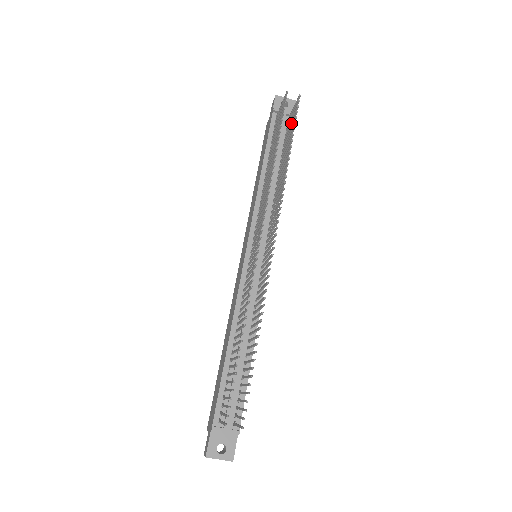
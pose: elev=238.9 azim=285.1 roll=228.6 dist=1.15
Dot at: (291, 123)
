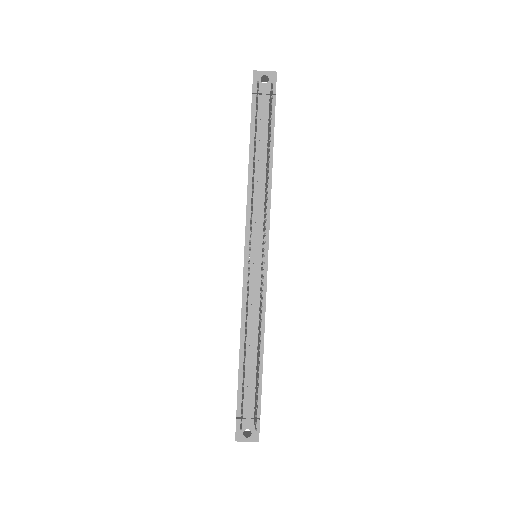
Dot at: occluded
